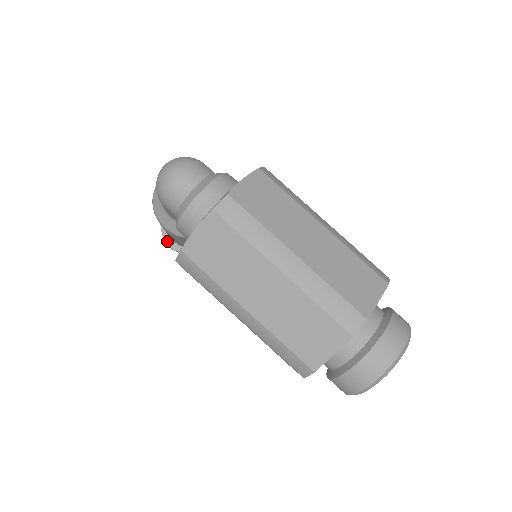
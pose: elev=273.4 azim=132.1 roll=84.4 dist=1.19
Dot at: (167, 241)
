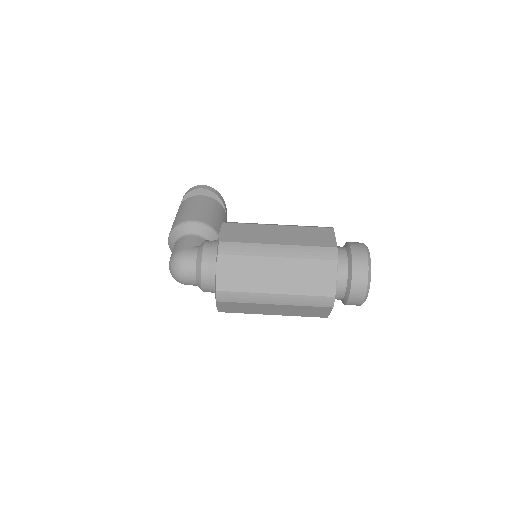
Dot at: occluded
